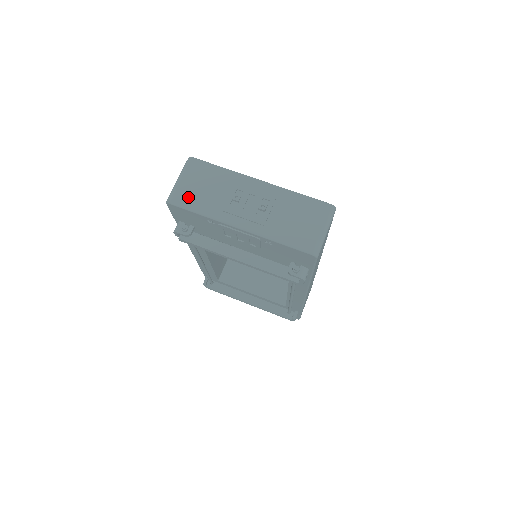
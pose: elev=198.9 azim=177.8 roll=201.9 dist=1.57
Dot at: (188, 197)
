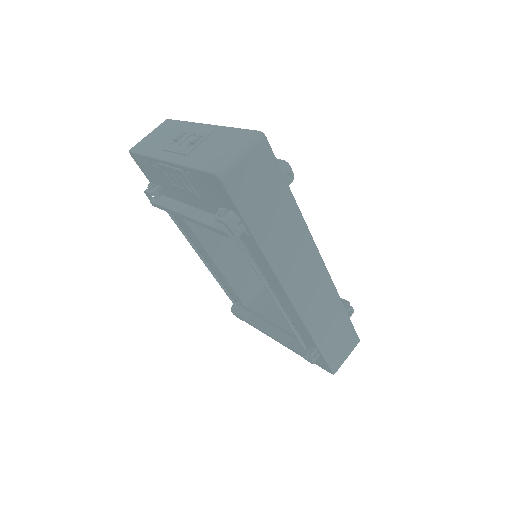
Dot at: (145, 145)
